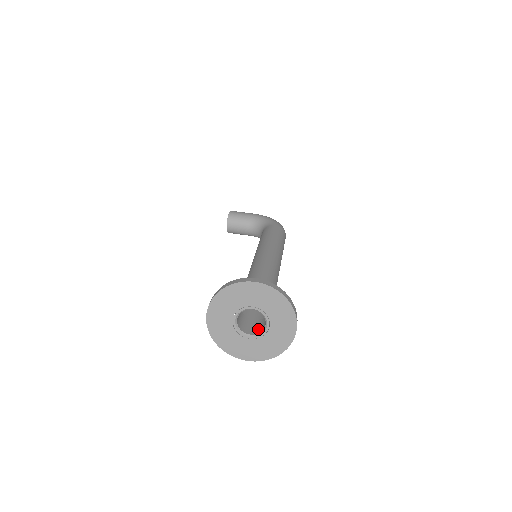
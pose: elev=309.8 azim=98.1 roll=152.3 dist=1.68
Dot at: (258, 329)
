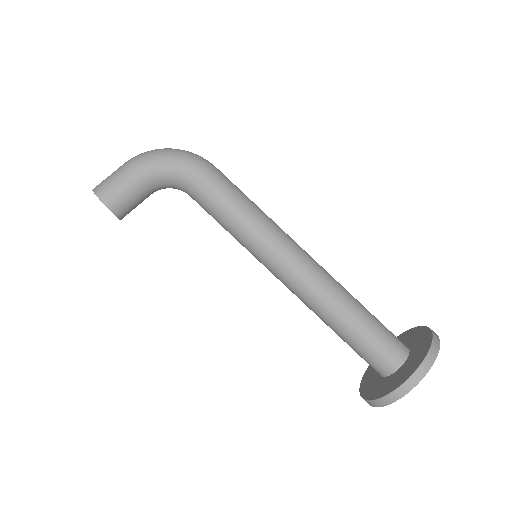
Dot at: occluded
